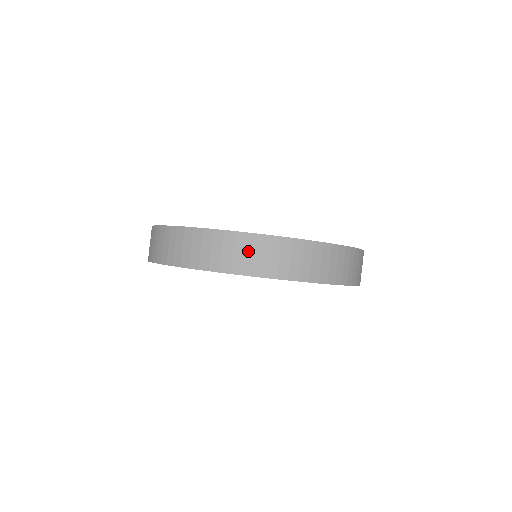
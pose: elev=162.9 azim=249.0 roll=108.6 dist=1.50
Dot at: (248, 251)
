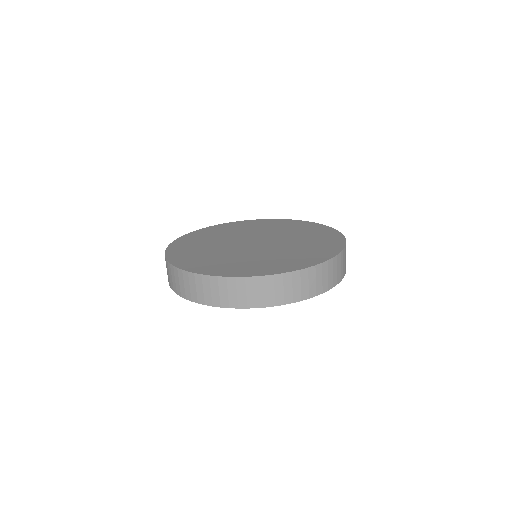
Dot at: (172, 276)
